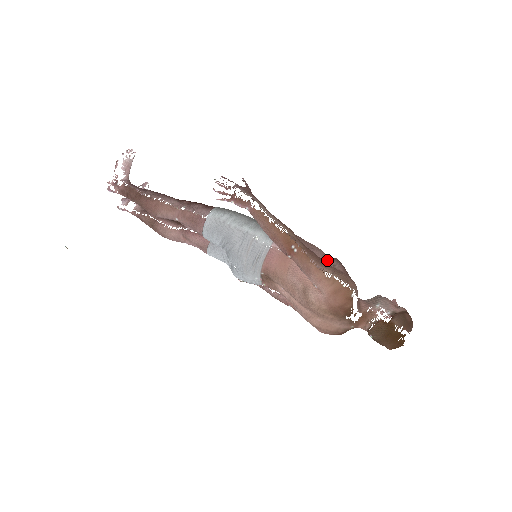
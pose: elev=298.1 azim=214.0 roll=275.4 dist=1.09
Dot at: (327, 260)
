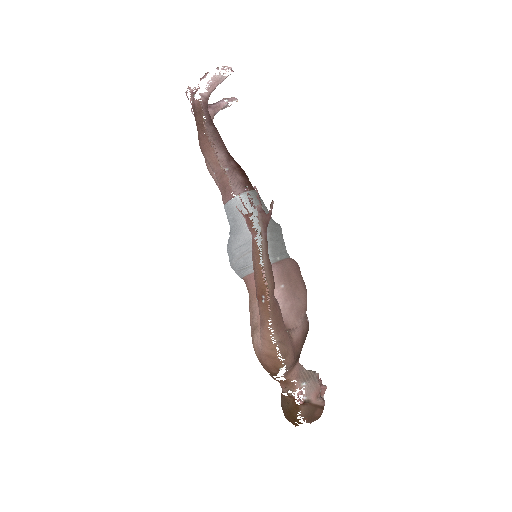
Dot at: (296, 318)
